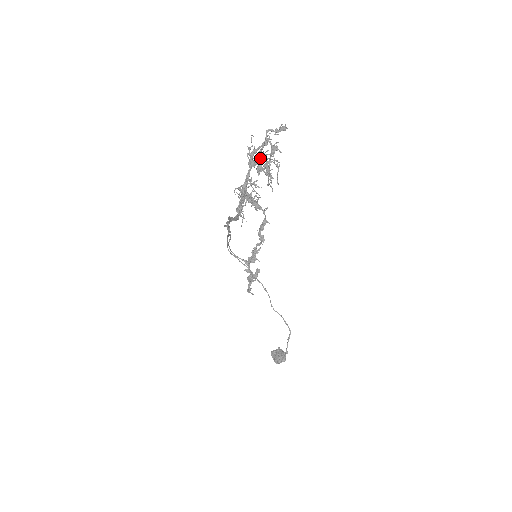
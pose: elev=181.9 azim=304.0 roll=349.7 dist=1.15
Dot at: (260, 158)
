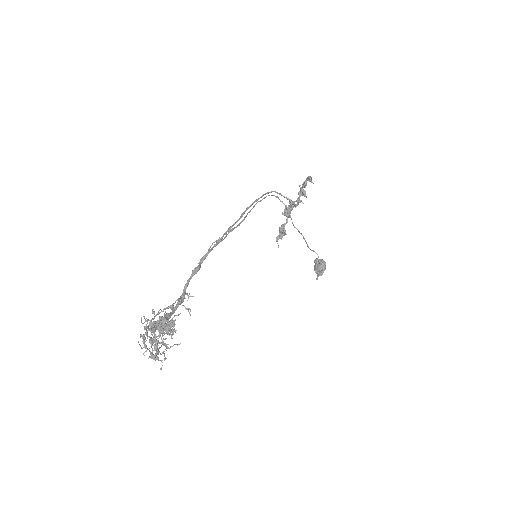
Dot at: (174, 303)
